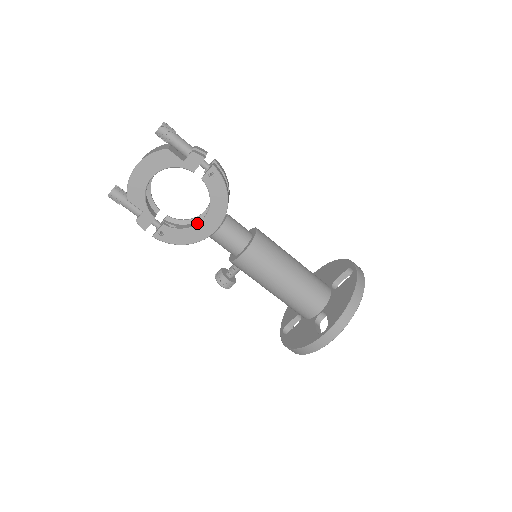
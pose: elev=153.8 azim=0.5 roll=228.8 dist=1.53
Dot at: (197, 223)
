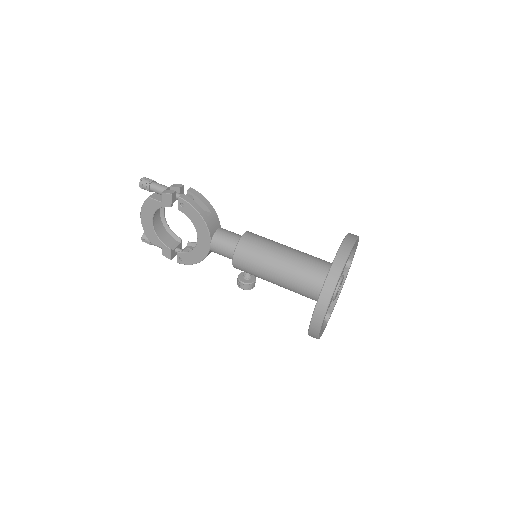
Dot at: (196, 244)
